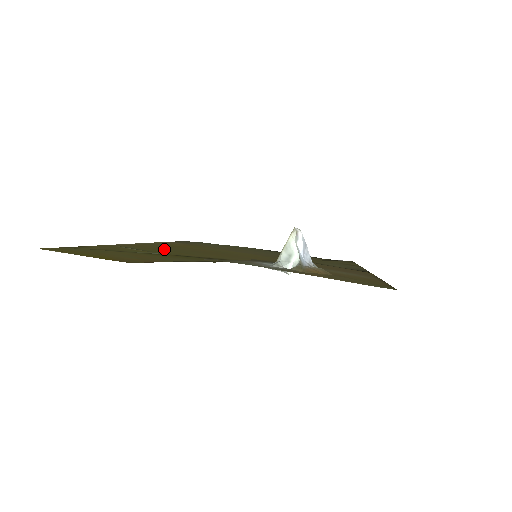
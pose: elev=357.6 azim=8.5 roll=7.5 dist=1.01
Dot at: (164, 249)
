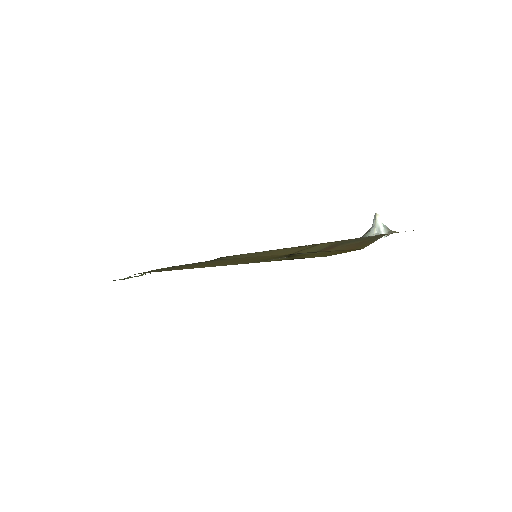
Dot at: (248, 261)
